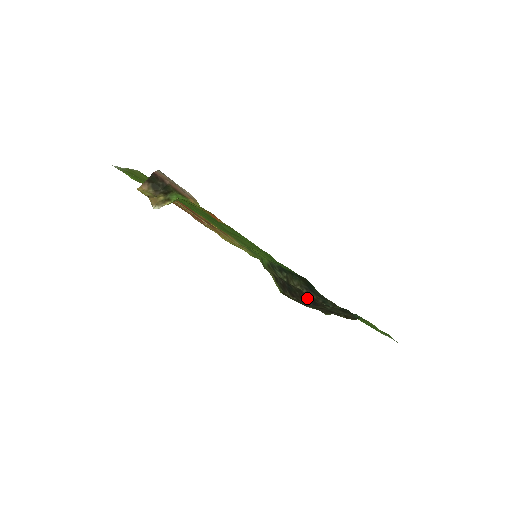
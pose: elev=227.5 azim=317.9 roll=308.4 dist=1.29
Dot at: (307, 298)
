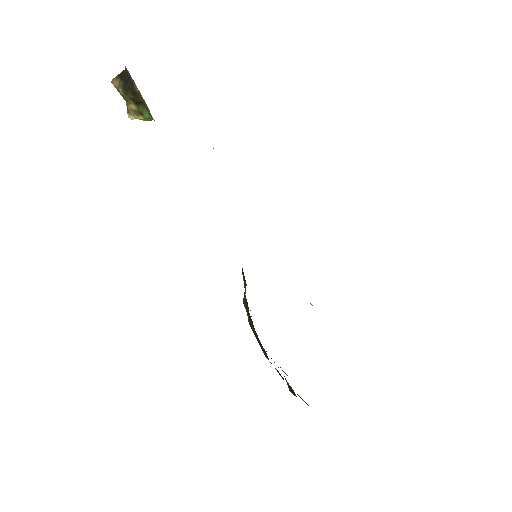
Dot at: occluded
